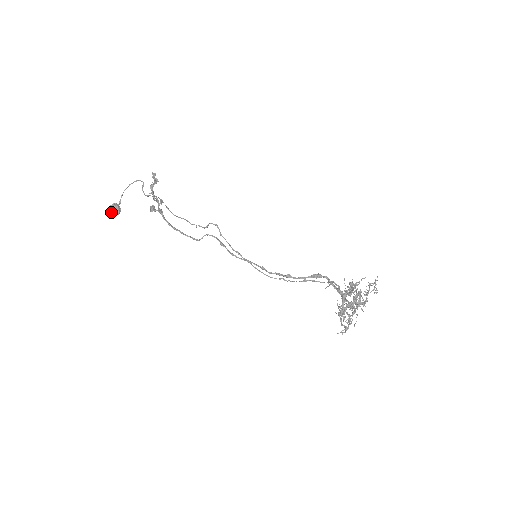
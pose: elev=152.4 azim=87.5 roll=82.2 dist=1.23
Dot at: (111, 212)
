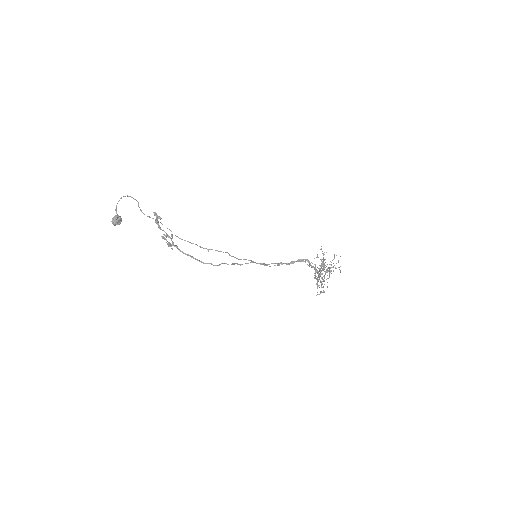
Dot at: occluded
